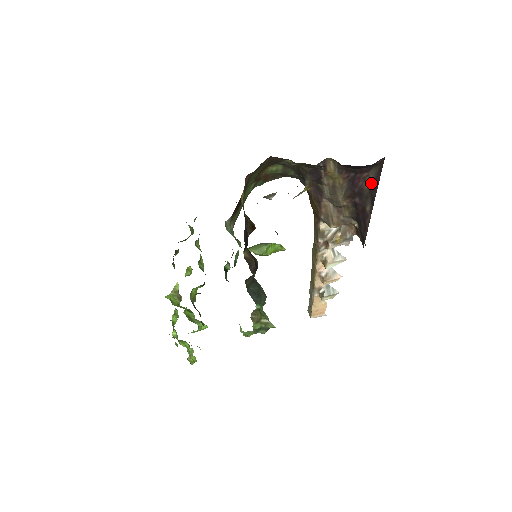
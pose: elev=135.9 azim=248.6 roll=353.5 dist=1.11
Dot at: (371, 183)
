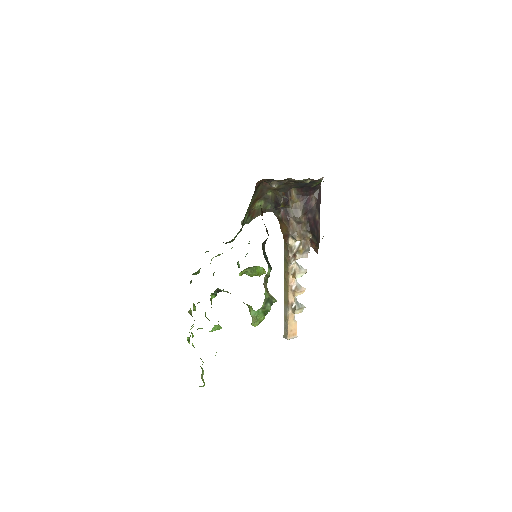
Dot at: (316, 201)
